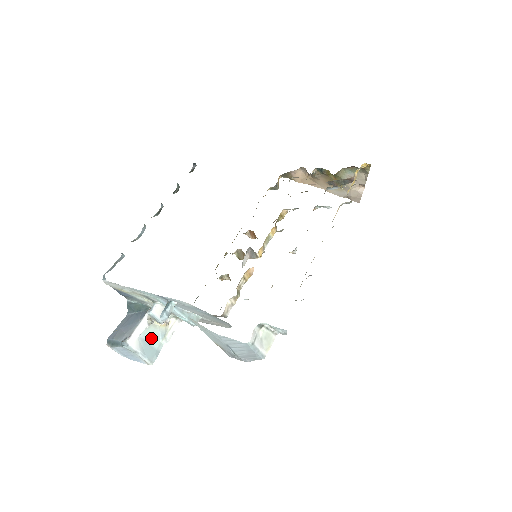
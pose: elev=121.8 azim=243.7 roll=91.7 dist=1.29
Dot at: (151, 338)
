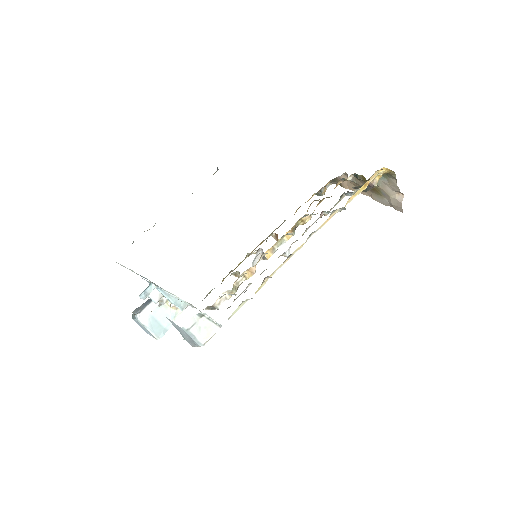
Dot at: (161, 317)
